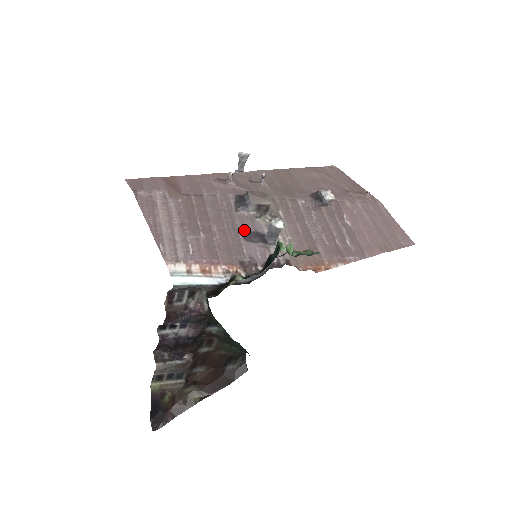
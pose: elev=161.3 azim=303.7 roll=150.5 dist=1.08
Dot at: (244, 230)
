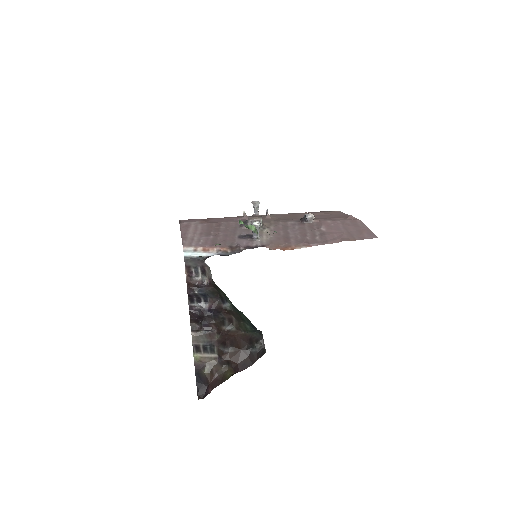
Dot at: (241, 234)
